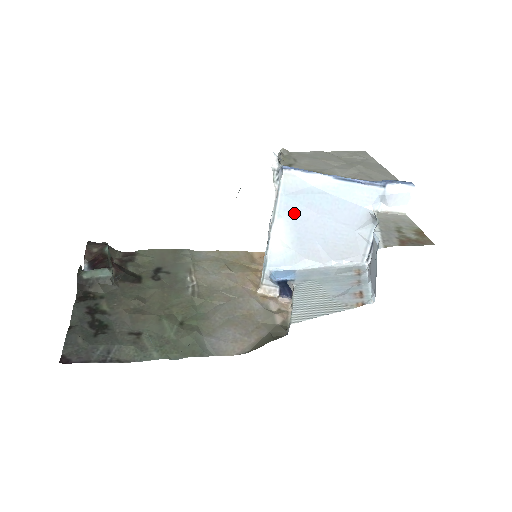
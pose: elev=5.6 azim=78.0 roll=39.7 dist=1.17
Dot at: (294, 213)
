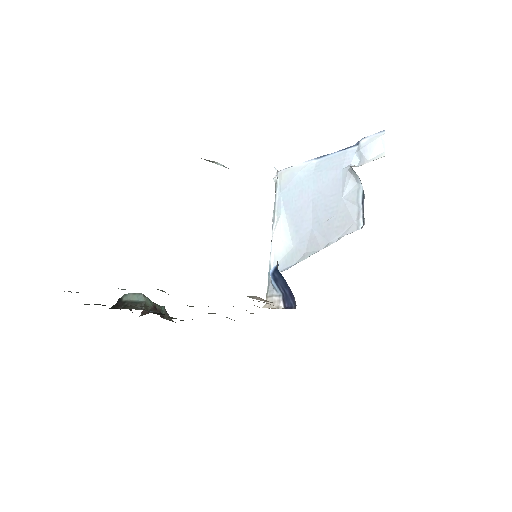
Dot at: (290, 207)
